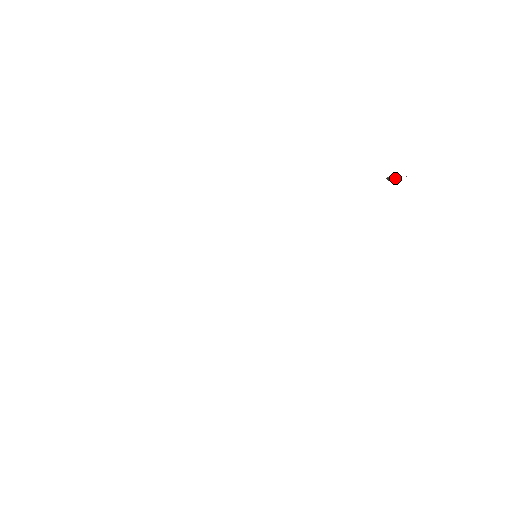
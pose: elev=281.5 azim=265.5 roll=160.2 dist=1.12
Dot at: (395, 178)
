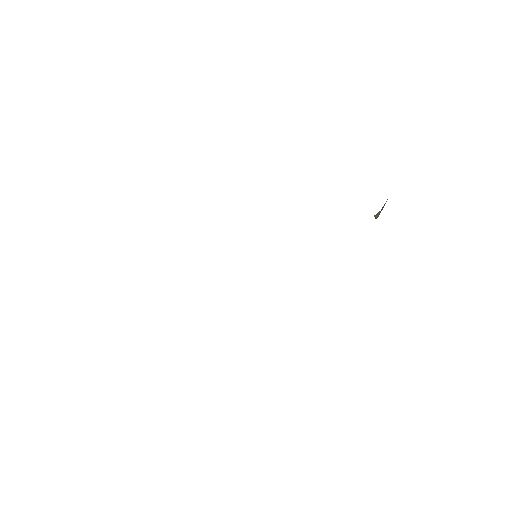
Dot at: (382, 208)
